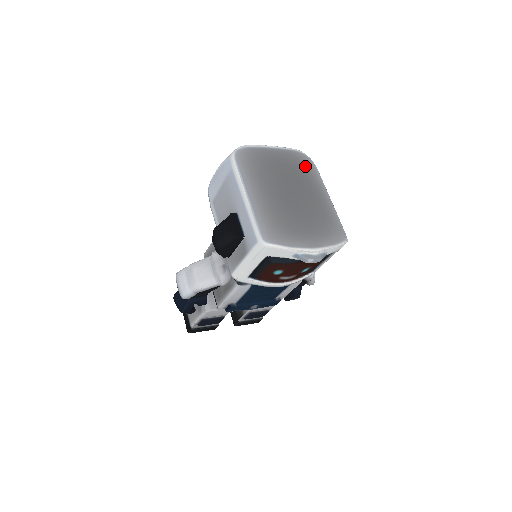
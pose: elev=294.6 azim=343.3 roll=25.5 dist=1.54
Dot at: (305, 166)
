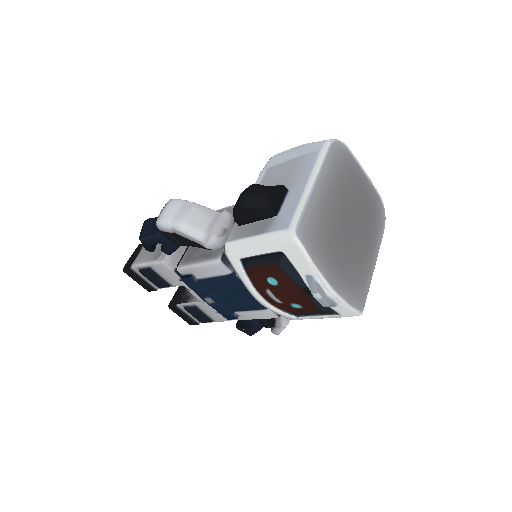
Dot at: (378, 216)
